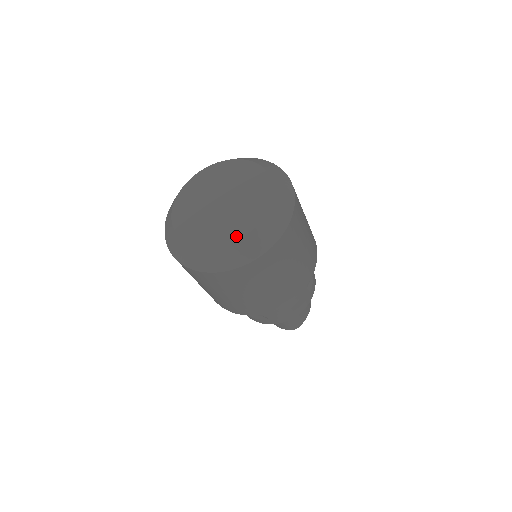
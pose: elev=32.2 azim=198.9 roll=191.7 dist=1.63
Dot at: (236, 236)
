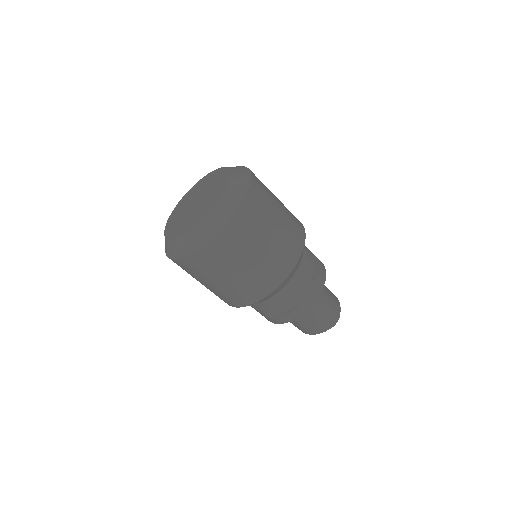
Dot at: (216, 200)
